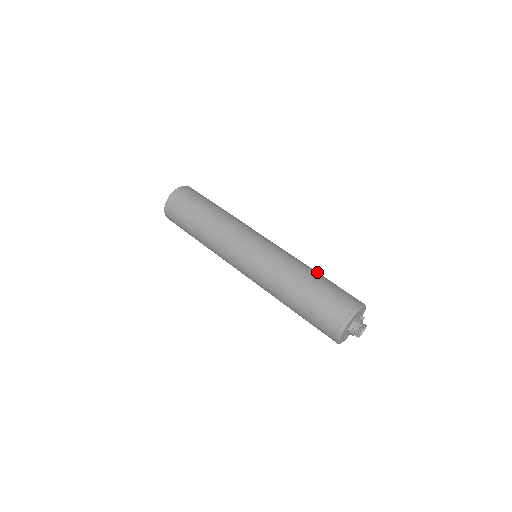
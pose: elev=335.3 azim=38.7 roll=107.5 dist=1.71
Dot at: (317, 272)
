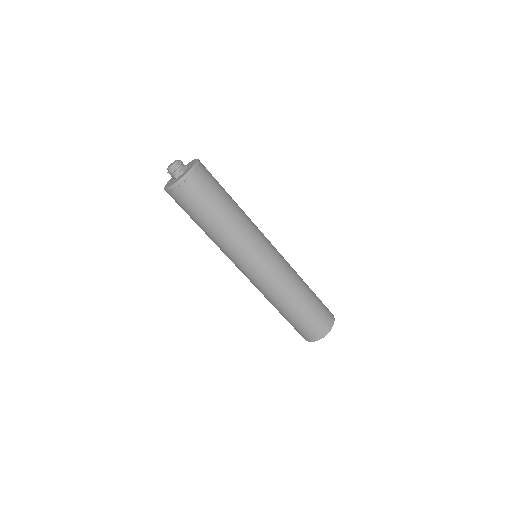
Dot at: (307, 285)
